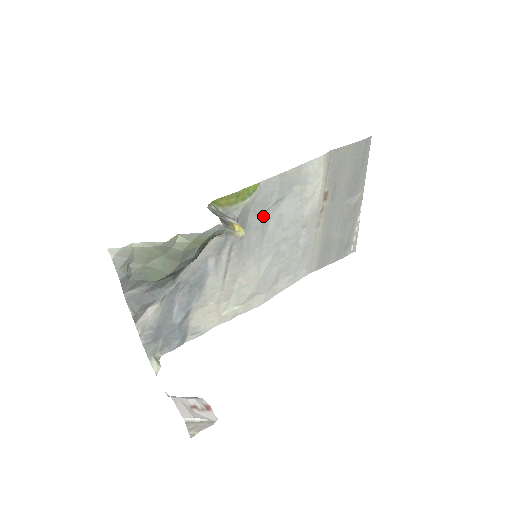
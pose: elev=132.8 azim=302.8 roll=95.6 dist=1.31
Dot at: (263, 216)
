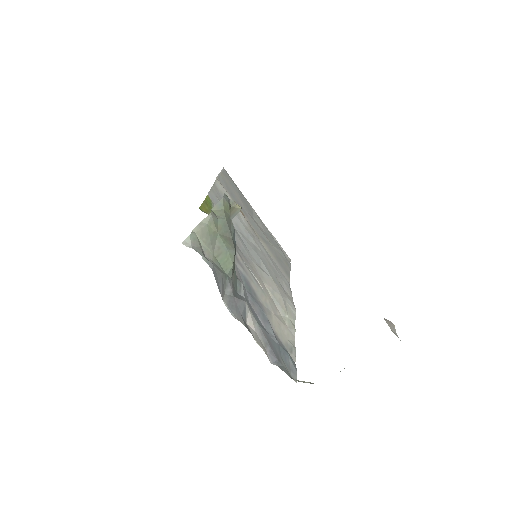
Dot at: occluded
